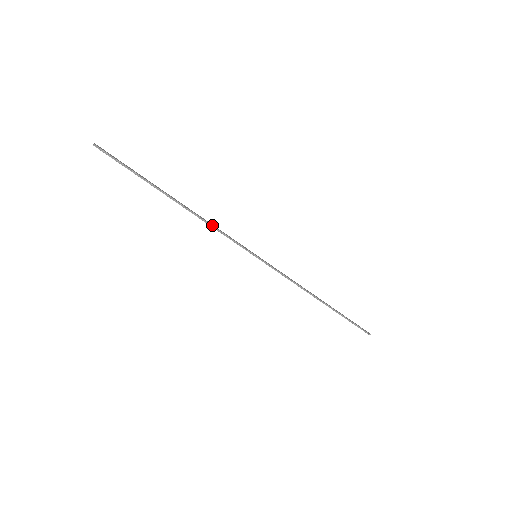
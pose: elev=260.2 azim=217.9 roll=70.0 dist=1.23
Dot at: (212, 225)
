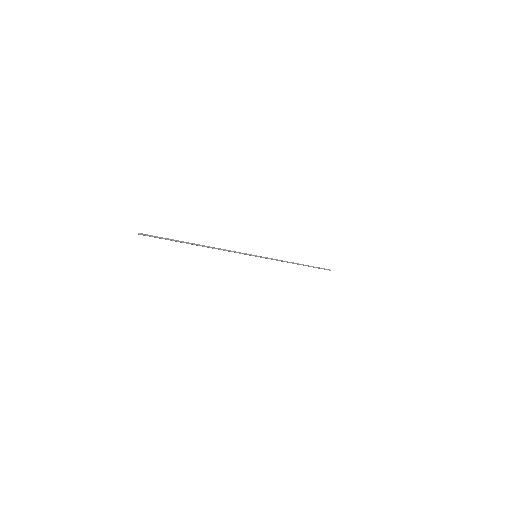
Dot at: (226, 250)
